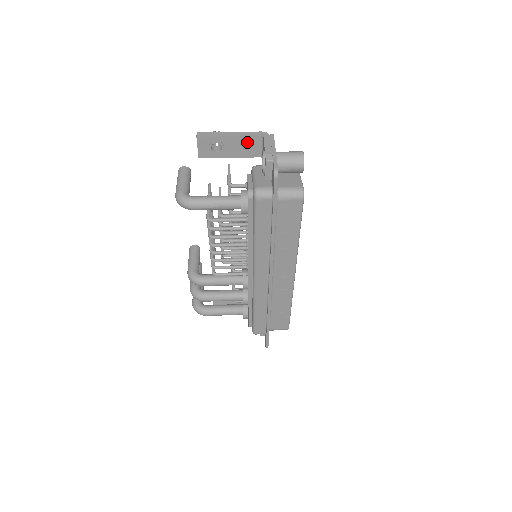
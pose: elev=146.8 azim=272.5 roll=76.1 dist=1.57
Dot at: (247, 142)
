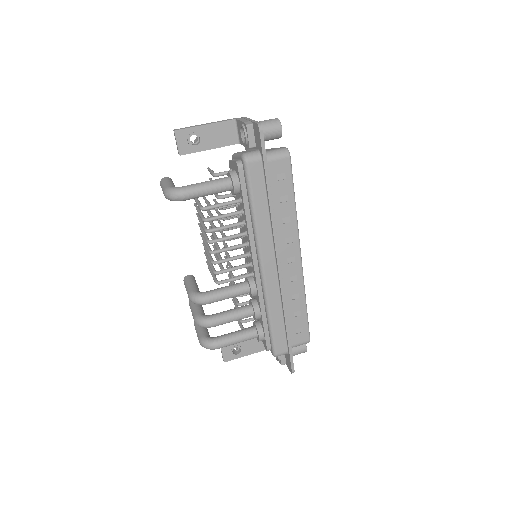
Dot at: (222, 129)
